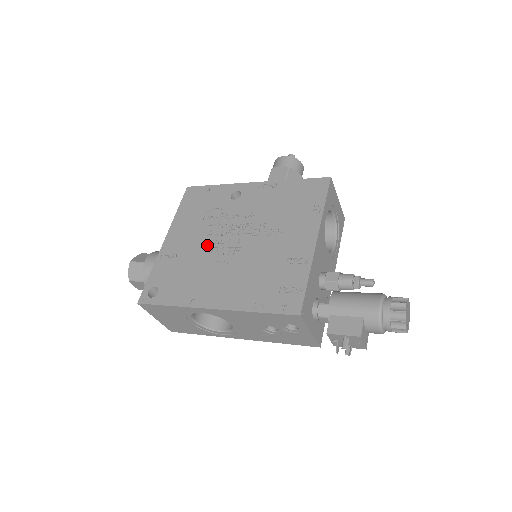
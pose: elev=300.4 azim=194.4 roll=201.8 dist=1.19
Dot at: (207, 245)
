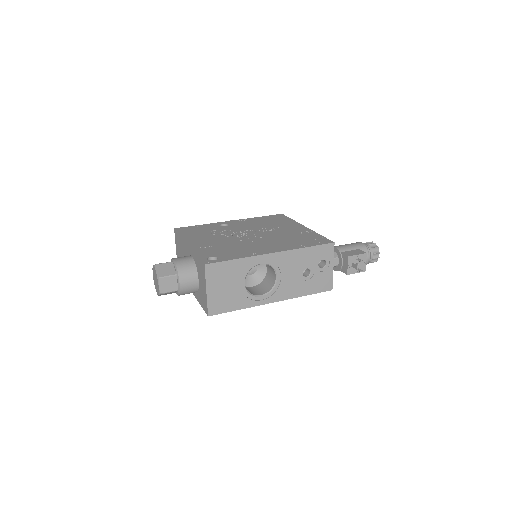
Dot at: (231, 239)
